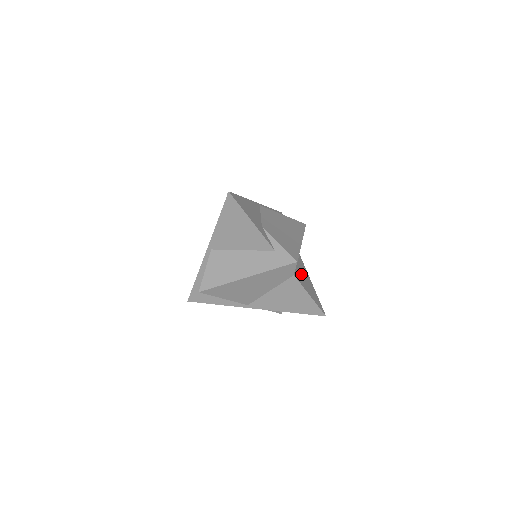
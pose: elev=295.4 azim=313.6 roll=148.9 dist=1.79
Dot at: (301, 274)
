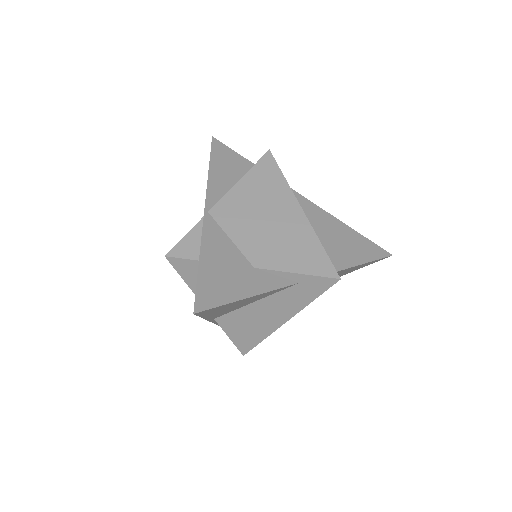
Dot at: (330, 240)
